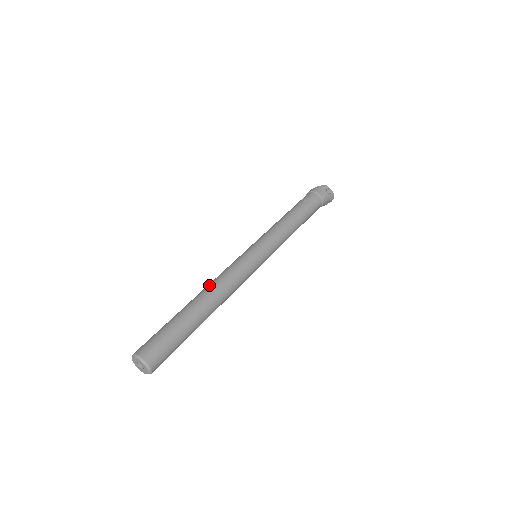
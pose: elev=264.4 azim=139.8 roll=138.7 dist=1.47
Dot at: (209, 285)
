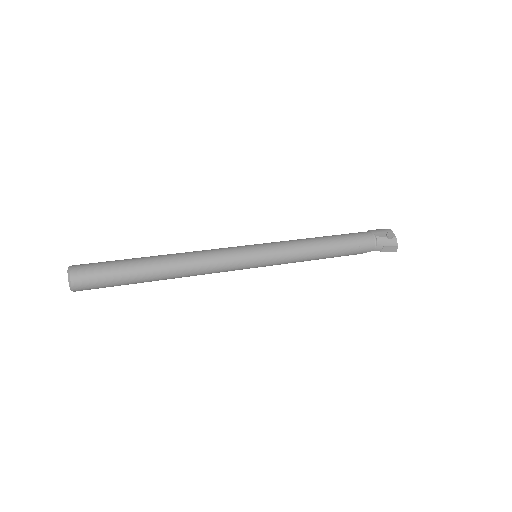
Dot at: occluded
